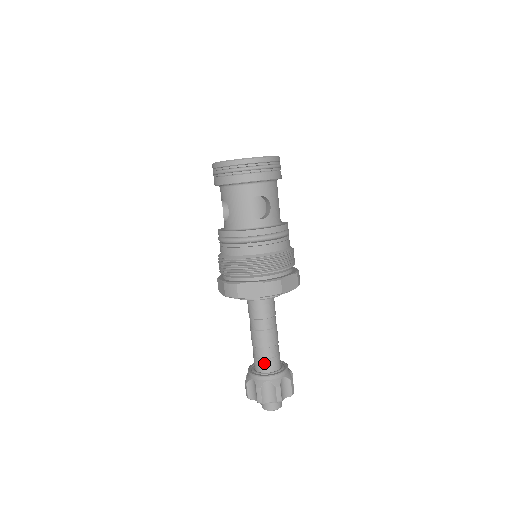
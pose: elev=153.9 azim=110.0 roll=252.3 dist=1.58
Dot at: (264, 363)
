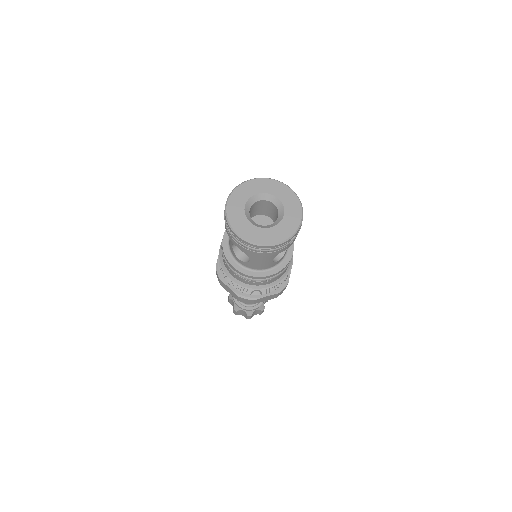
Dot at: occluded
